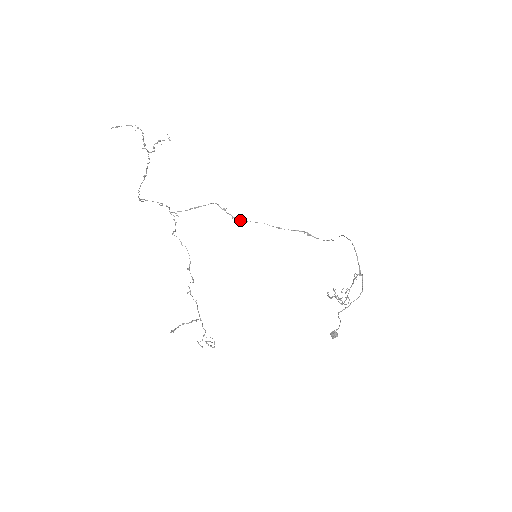
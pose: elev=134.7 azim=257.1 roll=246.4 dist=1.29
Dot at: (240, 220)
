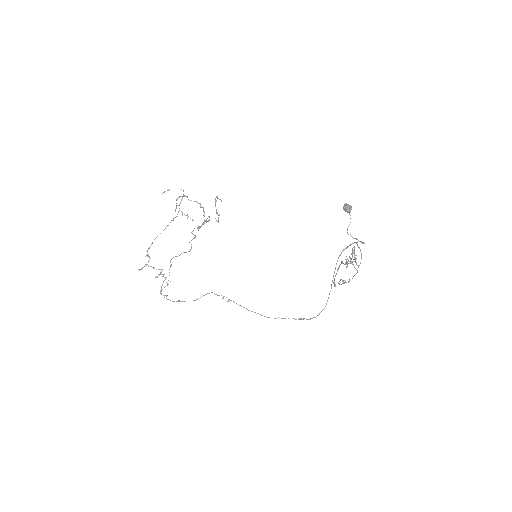
Dot at: (231, 300)
